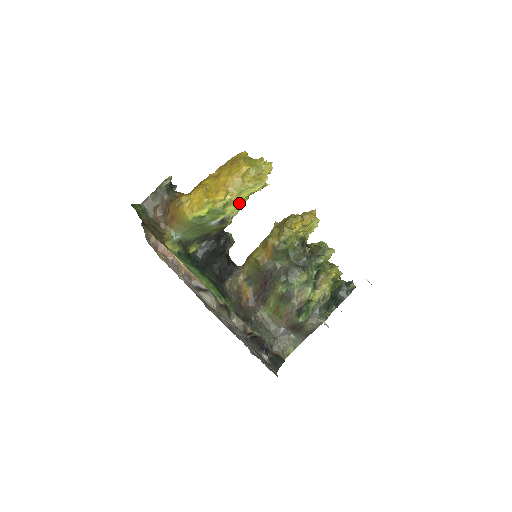
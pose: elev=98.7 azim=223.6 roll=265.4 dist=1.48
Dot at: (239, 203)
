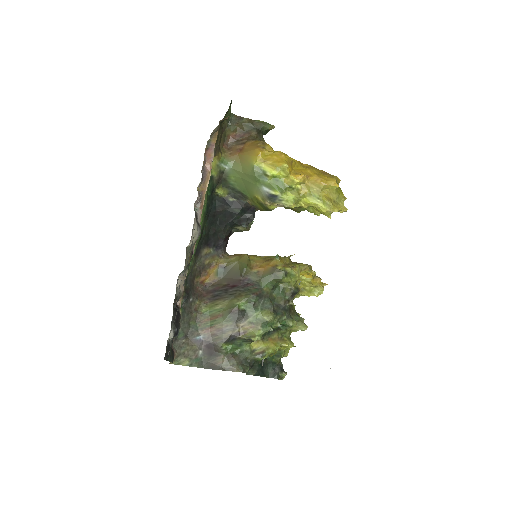
Dot at: (299, 201)
